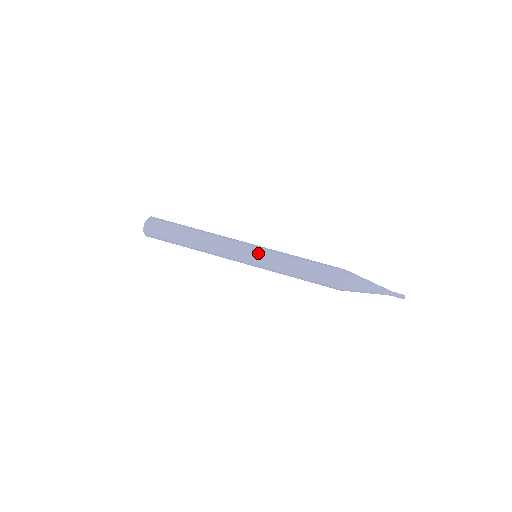
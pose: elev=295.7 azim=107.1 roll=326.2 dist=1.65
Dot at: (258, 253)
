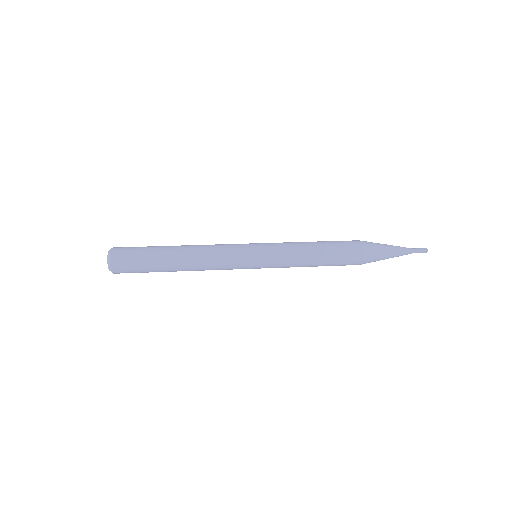
Dot at: (260, 248)
